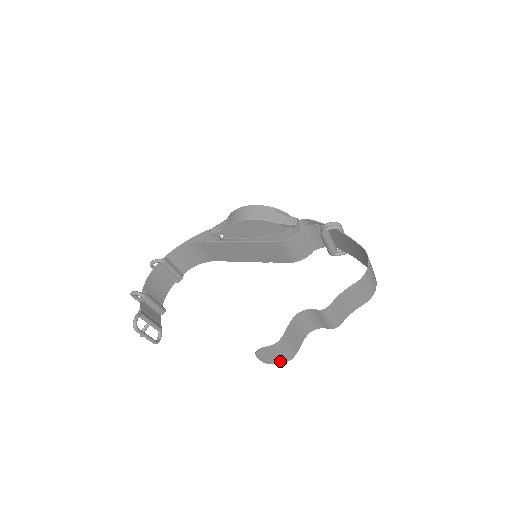
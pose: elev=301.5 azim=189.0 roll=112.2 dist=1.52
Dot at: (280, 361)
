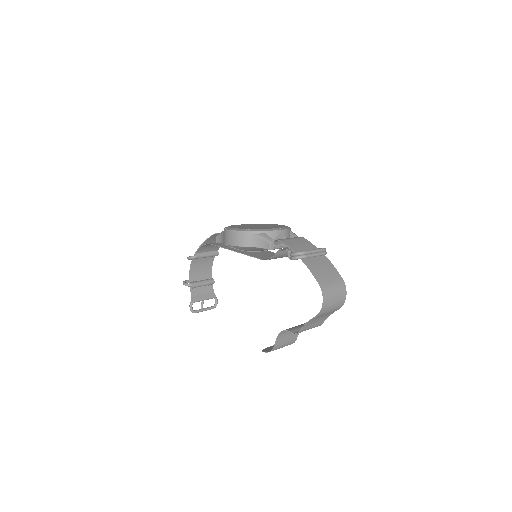
Dot at: occluded
